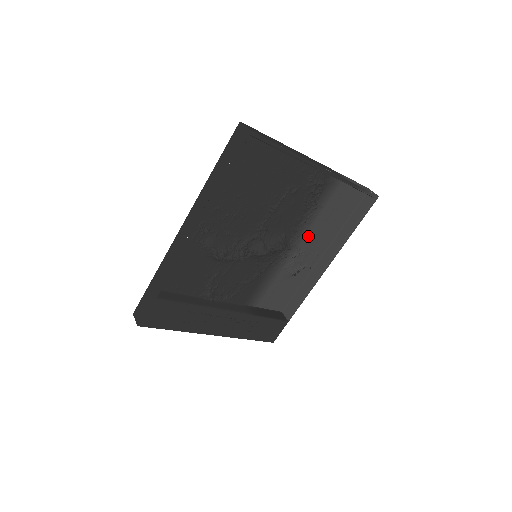
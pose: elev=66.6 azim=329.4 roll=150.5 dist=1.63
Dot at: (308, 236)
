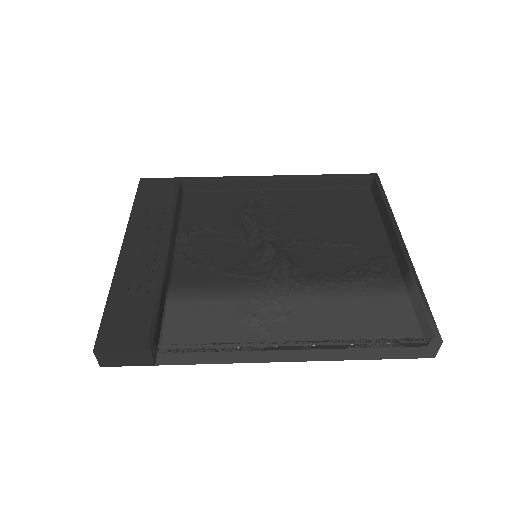
Dot at: (314, 304)
